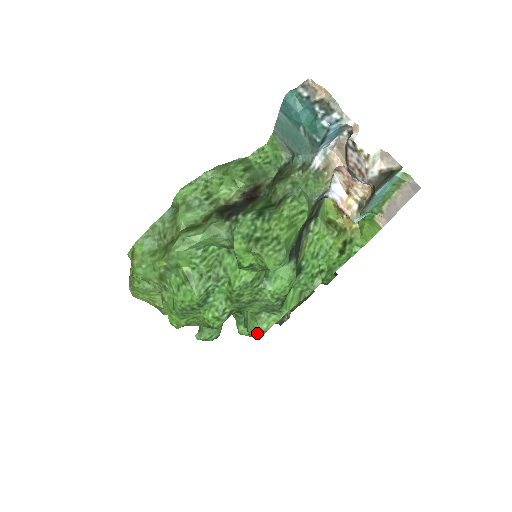
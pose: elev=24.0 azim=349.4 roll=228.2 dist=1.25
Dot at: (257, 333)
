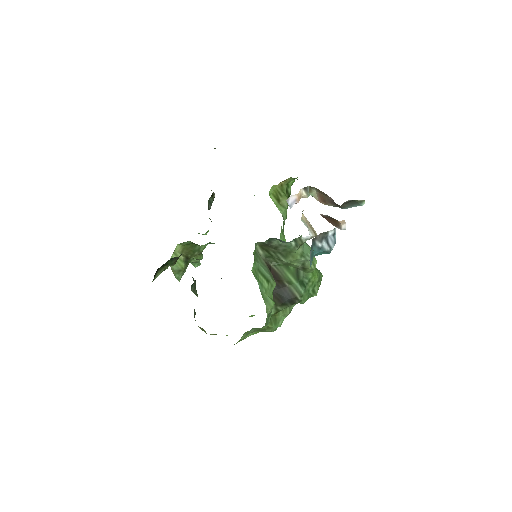
Dot at: occluded
